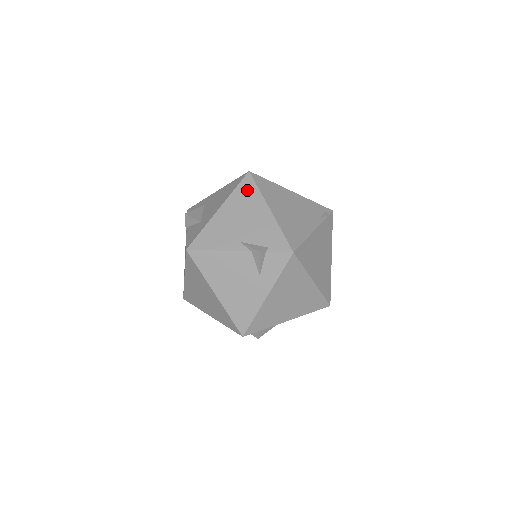
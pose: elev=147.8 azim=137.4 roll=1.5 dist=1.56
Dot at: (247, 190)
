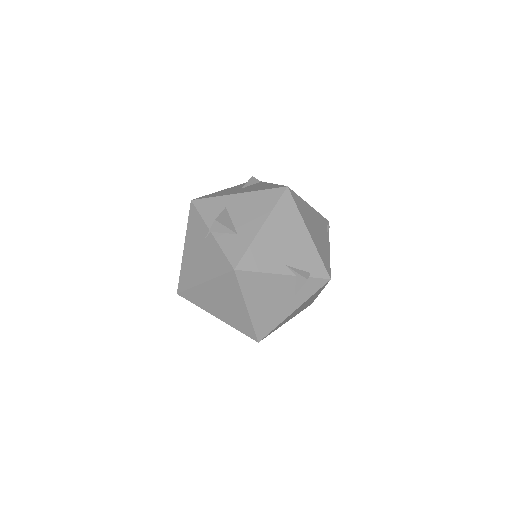
Dot at: (287, 208)
